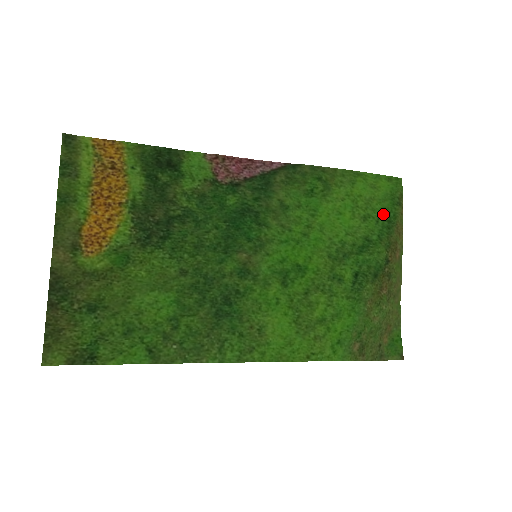
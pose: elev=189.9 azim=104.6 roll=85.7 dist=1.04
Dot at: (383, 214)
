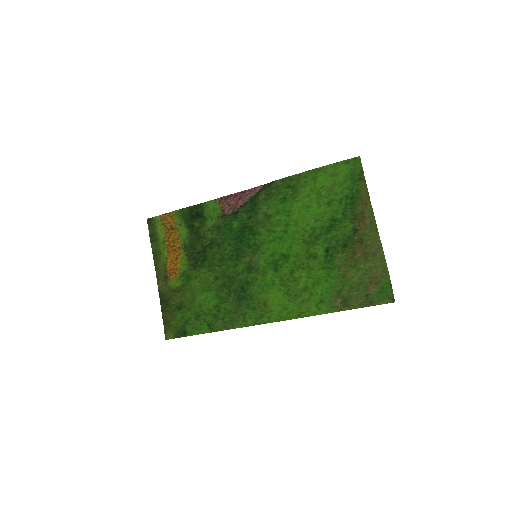
Dot at: (345, 194)
